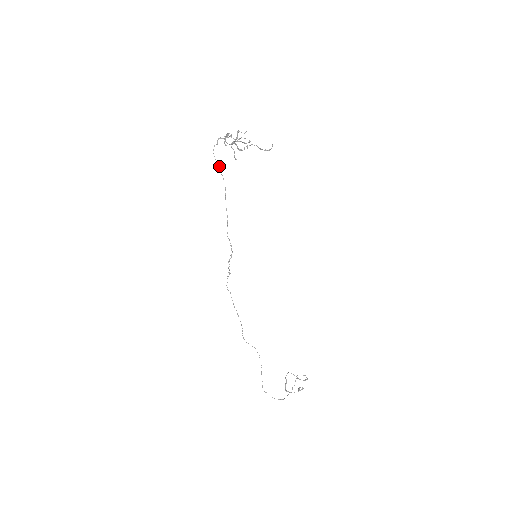
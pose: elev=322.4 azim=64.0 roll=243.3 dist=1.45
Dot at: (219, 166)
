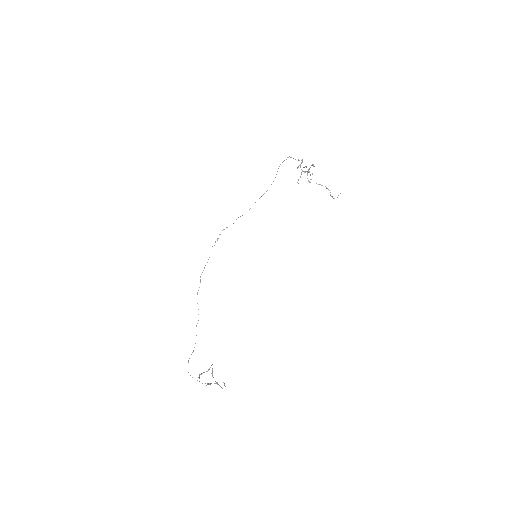
Dot at: (276, 174)
